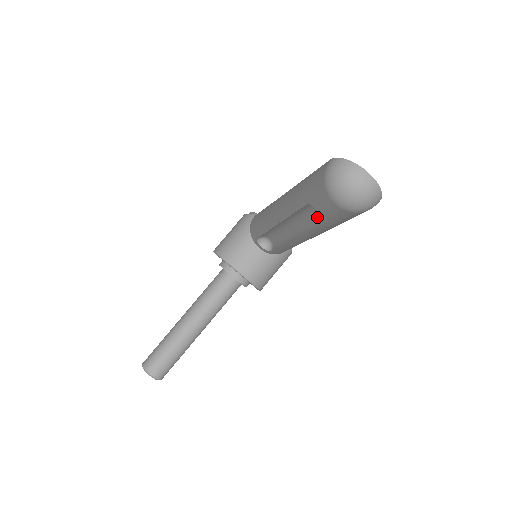
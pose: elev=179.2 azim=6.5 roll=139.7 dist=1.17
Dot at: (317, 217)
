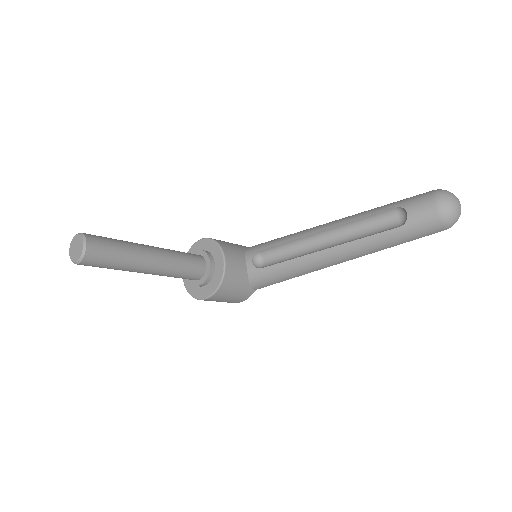
Dot at: (379, 230)
